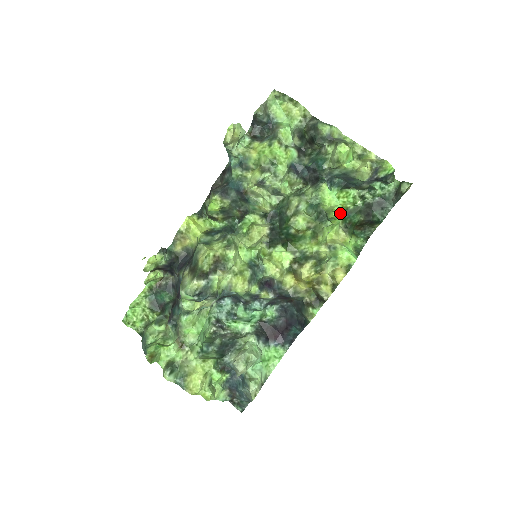
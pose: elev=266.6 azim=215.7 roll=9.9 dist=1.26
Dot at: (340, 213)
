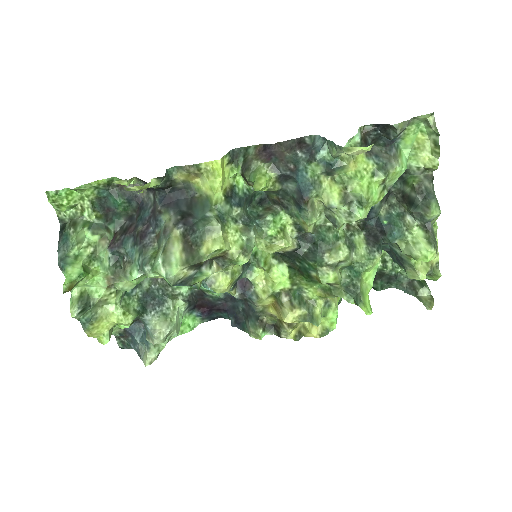
Dot at: occluded
